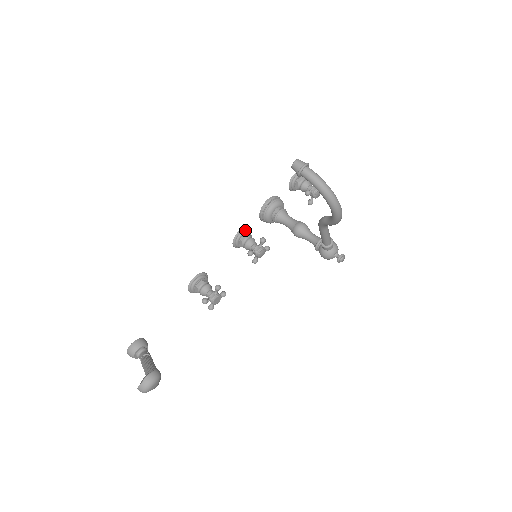
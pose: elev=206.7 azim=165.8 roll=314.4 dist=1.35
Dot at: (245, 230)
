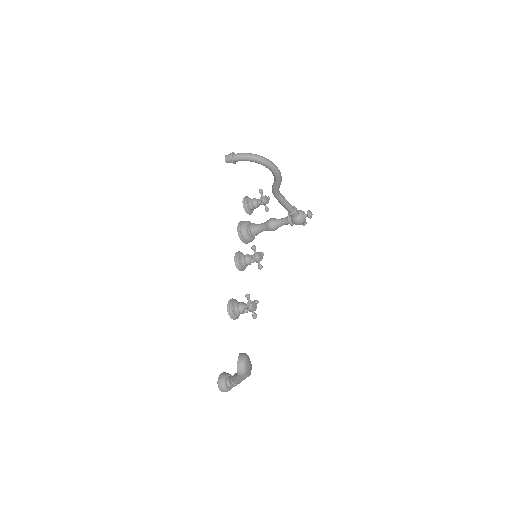
Dot at: (238, 253)
